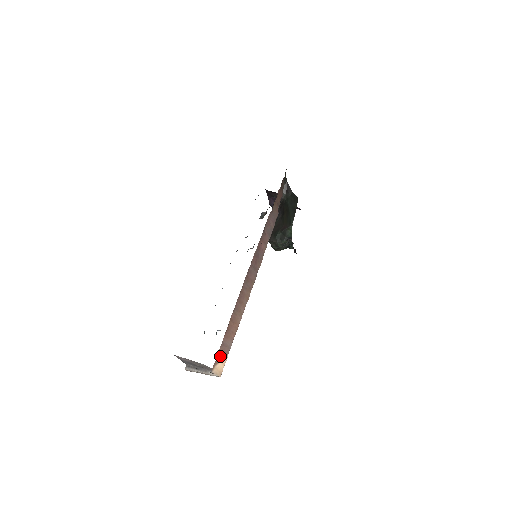
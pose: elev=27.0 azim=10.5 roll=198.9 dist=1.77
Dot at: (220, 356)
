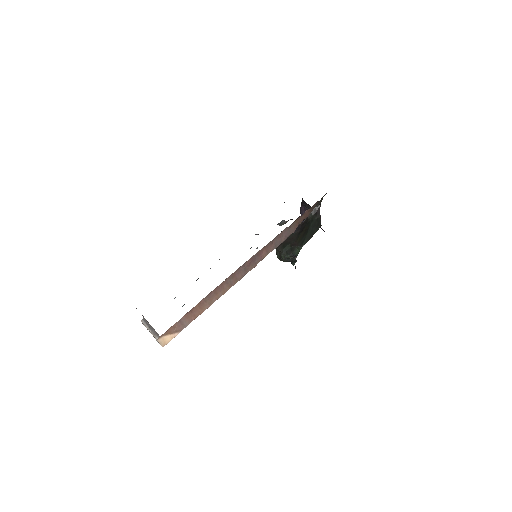
Dot at: (172, 330)
